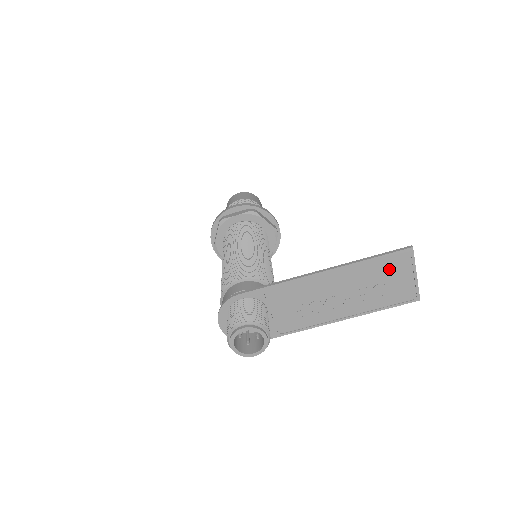
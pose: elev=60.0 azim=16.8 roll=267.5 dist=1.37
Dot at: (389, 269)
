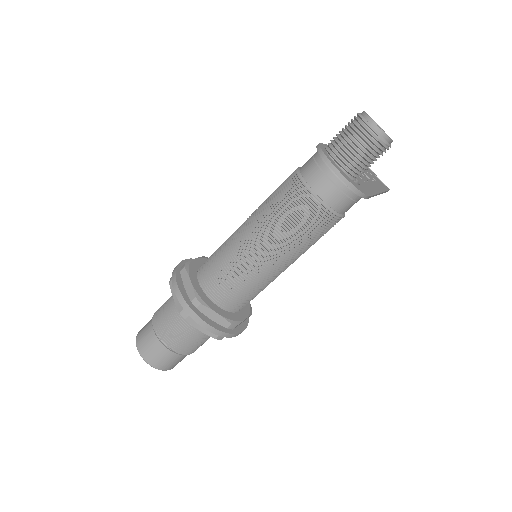
Dot at: occluded
